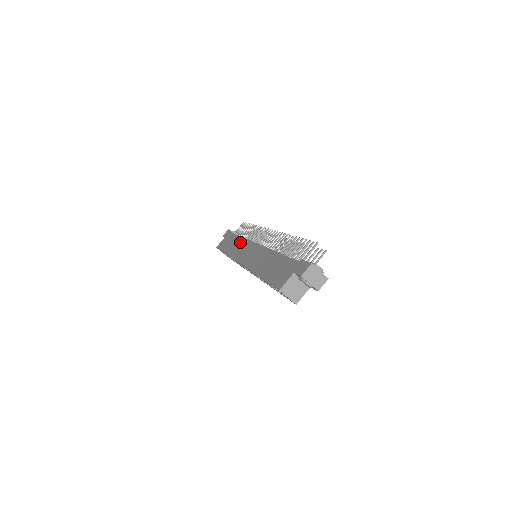
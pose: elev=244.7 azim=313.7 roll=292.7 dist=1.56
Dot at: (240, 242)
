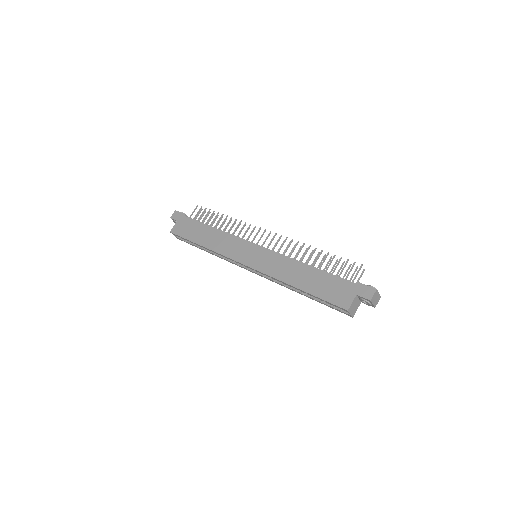
Dot at: (222, 236)
